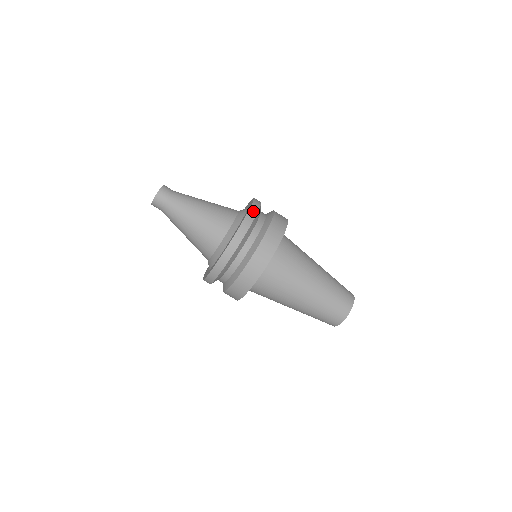
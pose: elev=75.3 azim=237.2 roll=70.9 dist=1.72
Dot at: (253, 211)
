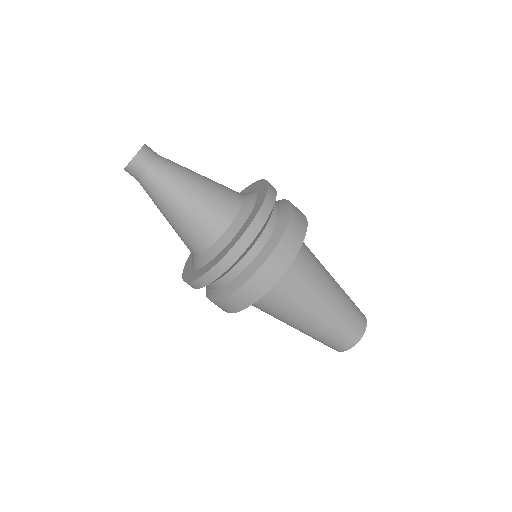
Dot at: (272, 187)
